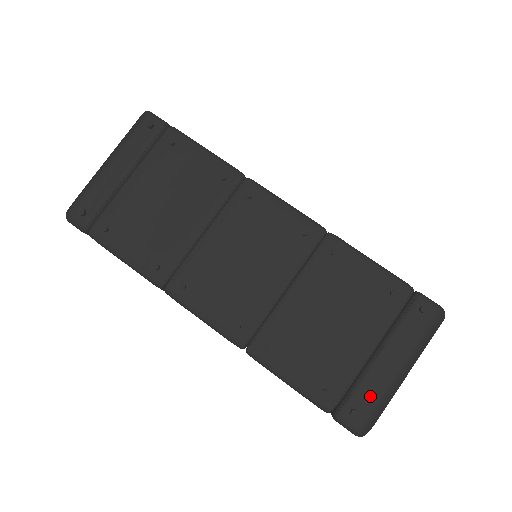
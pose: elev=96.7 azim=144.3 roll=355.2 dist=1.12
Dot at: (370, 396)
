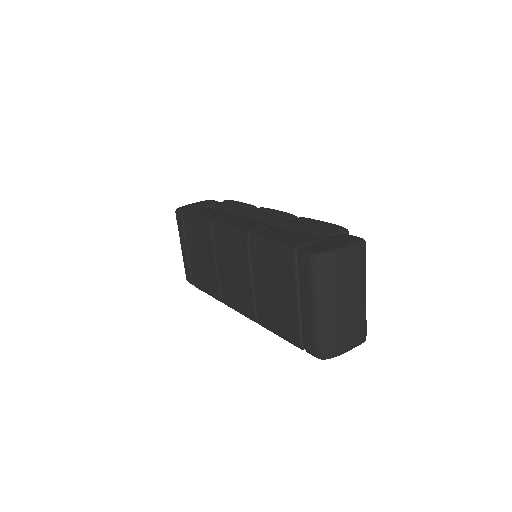
Dot at: (310, 333)
